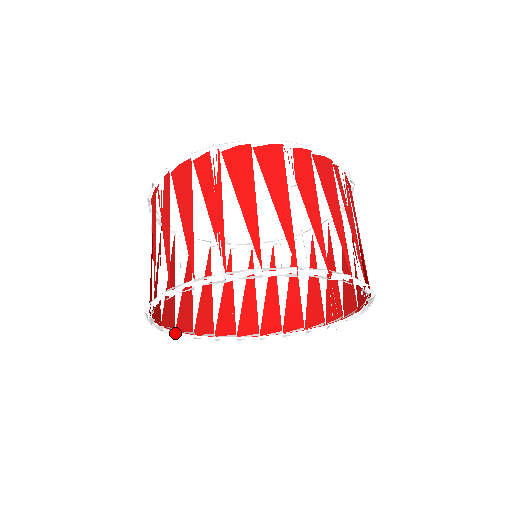
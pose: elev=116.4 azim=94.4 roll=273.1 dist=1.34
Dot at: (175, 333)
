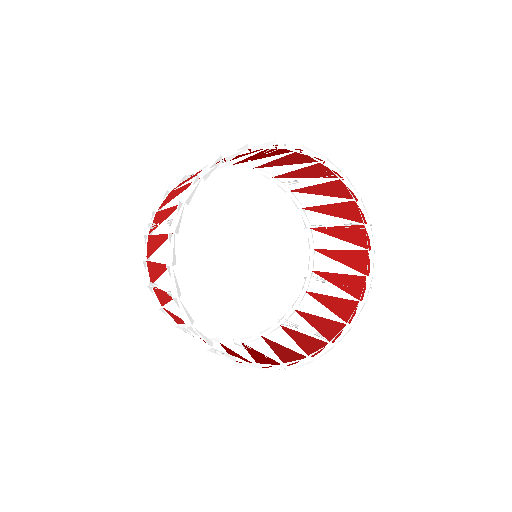
Dot at: (210, 344)
